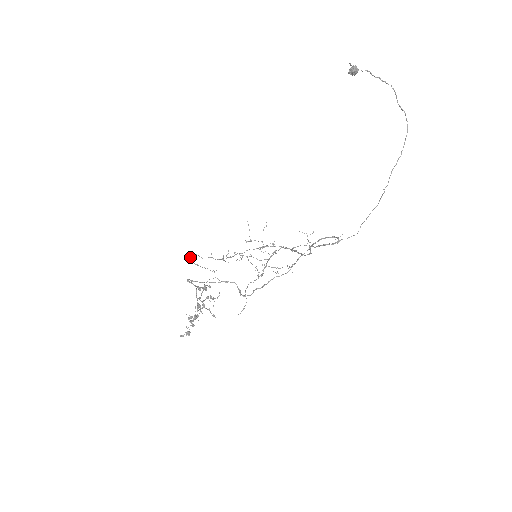
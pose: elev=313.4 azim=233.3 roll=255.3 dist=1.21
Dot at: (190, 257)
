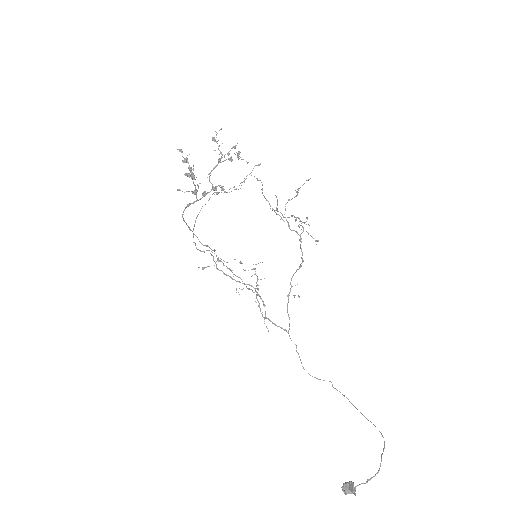
Dot at: occluded
